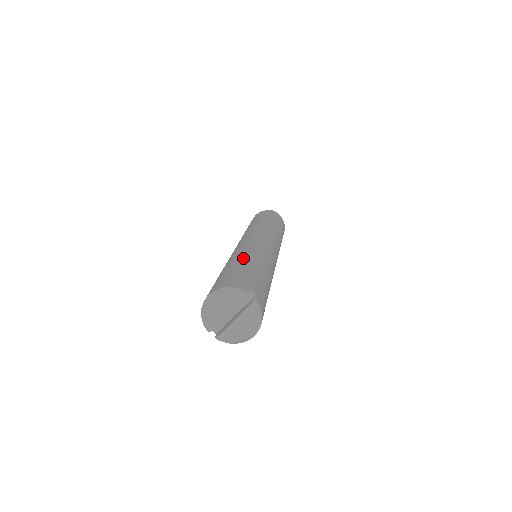
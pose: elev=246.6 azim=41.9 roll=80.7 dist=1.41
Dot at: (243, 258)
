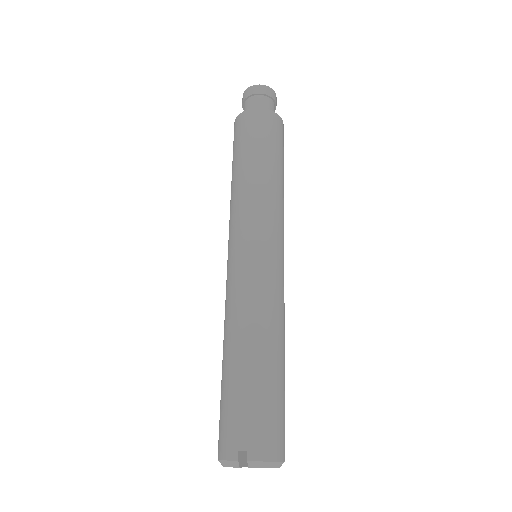
Dot at: (226, 354)
